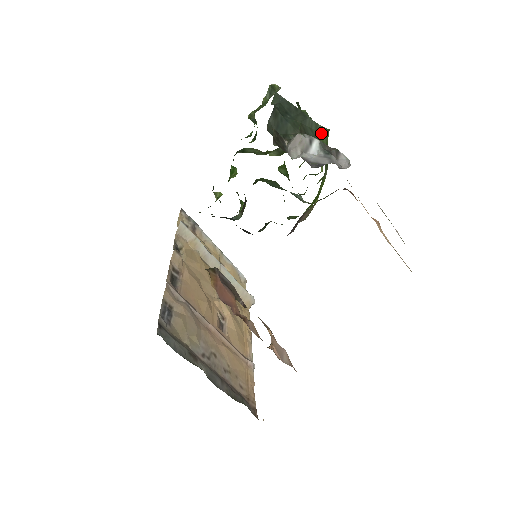
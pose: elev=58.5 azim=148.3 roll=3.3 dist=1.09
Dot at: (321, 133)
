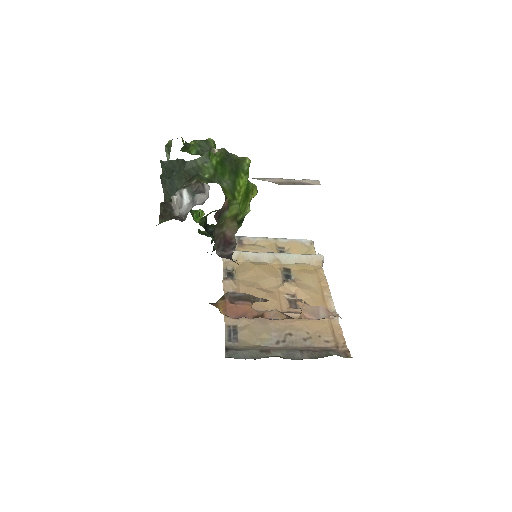
Dot at: (203, 162)
